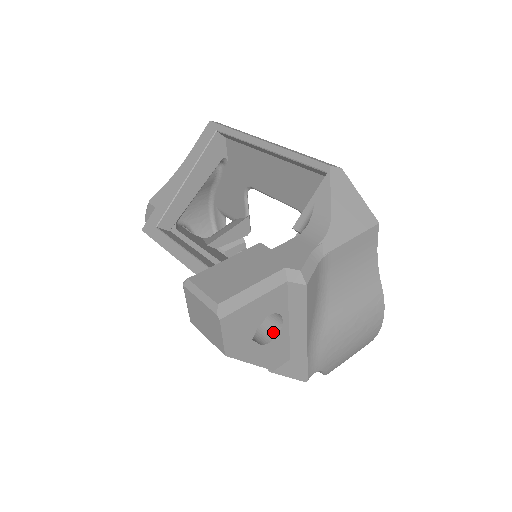
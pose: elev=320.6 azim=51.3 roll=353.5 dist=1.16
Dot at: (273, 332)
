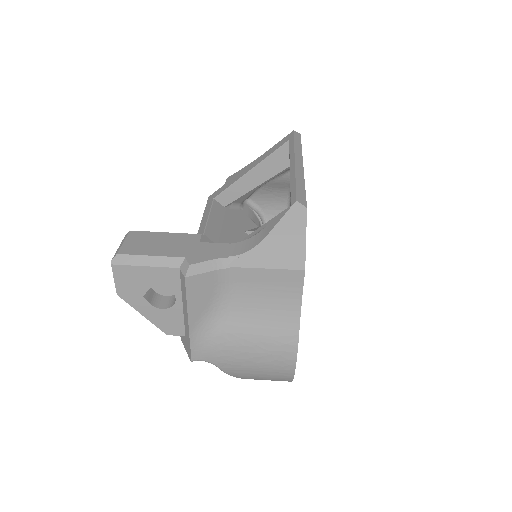
Dot at: (171, 304)
